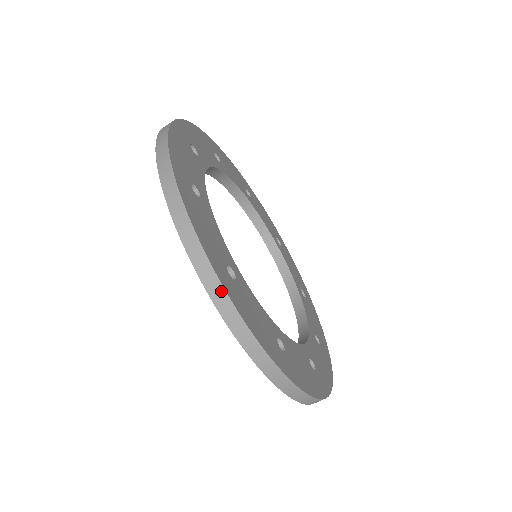
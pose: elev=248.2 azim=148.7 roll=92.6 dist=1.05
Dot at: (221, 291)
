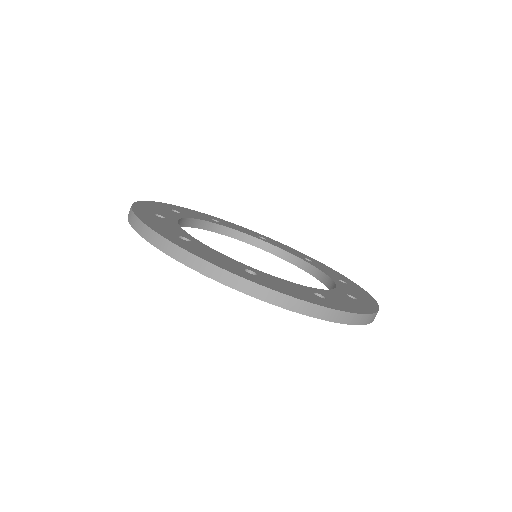
Dot at: (163, 240)
